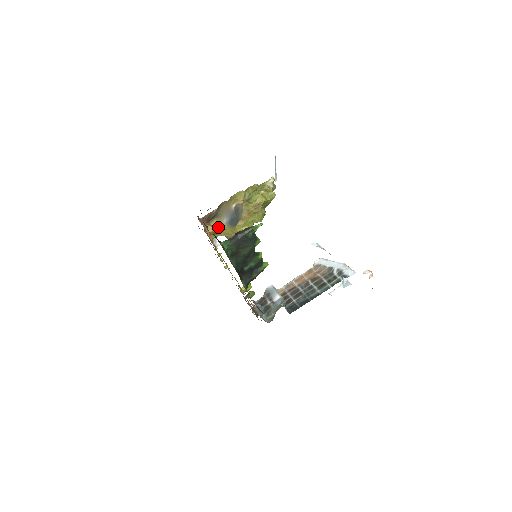
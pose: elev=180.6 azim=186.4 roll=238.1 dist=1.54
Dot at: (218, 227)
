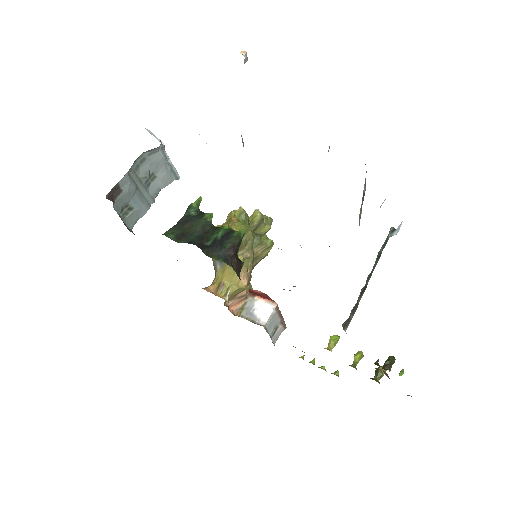
Dot at: (218, 279)
